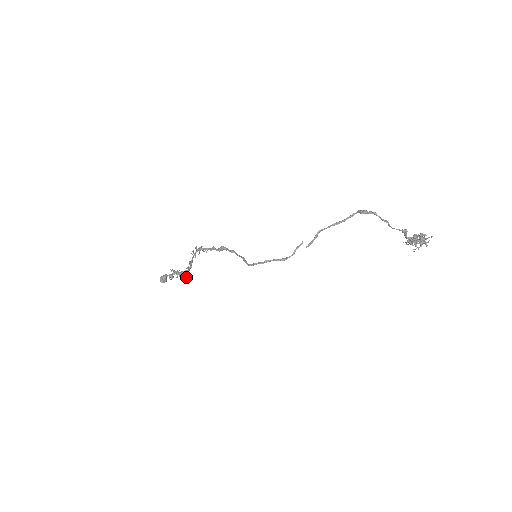
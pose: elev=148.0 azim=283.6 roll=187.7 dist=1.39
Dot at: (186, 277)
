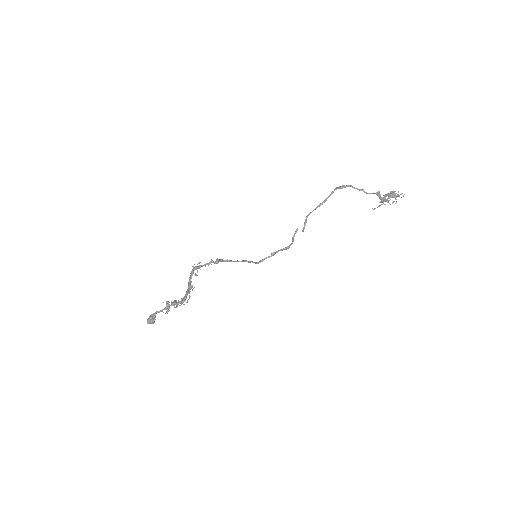
Dot at: (187, 302)
